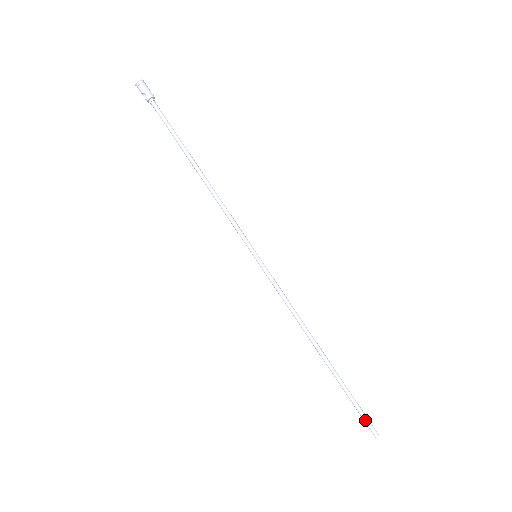
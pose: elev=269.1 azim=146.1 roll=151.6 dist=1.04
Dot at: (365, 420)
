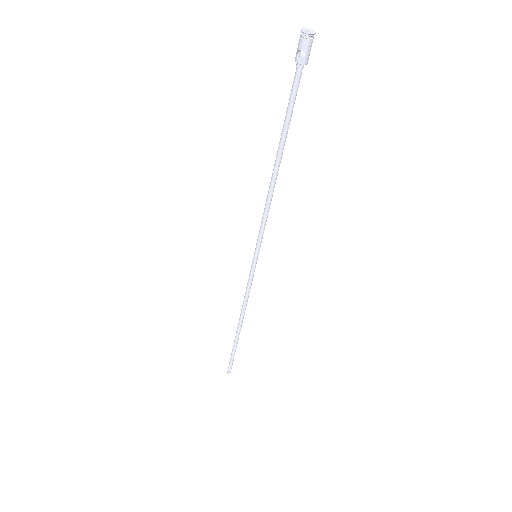
Dot at: (231, 366)
